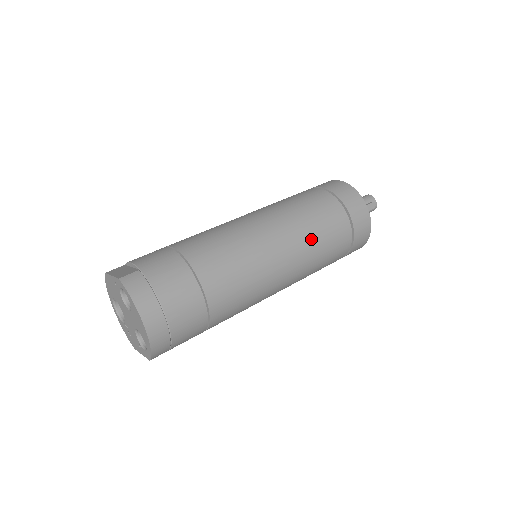
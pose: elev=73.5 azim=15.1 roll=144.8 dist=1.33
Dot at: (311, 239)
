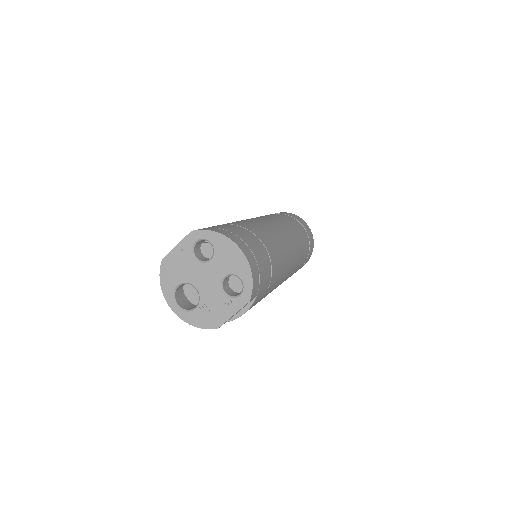
Dot at: (288, 225)
